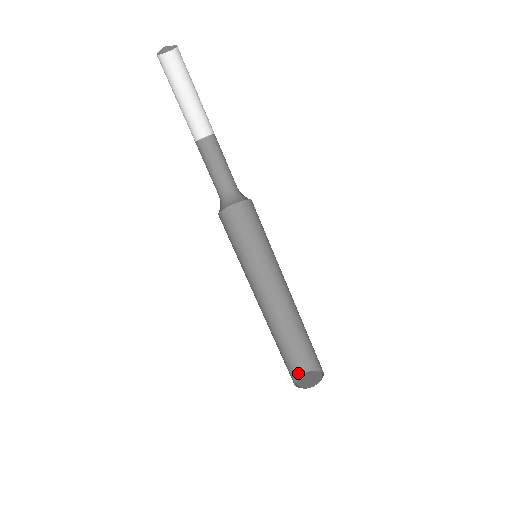
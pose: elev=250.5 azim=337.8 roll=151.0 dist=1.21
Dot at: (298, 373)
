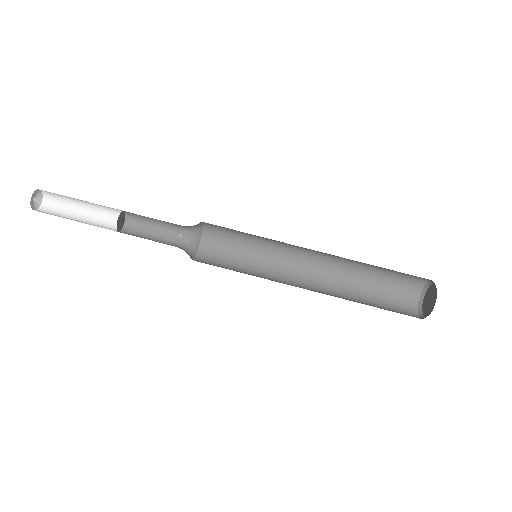
Dot at: occluded
